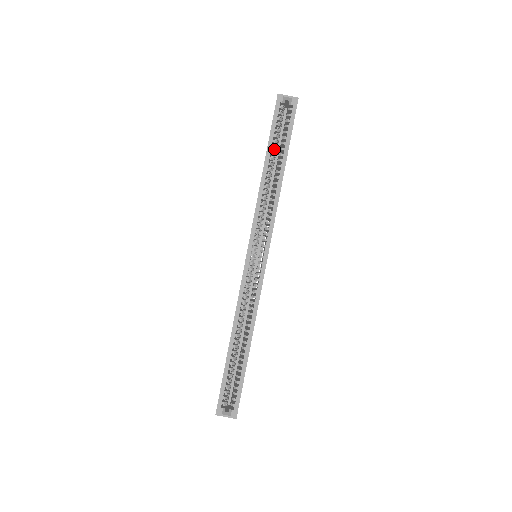
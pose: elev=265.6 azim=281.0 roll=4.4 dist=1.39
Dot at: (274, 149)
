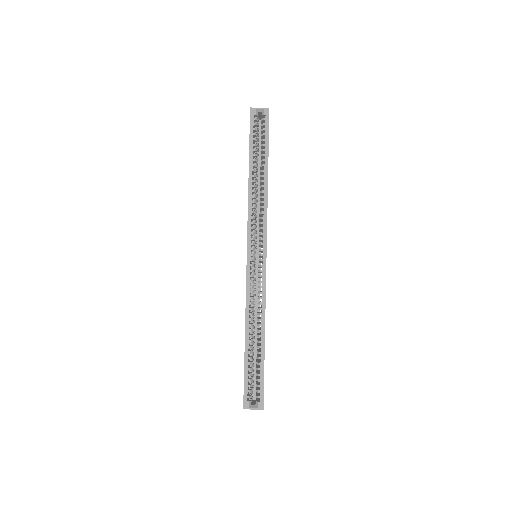
Dot at: (255, 157)
